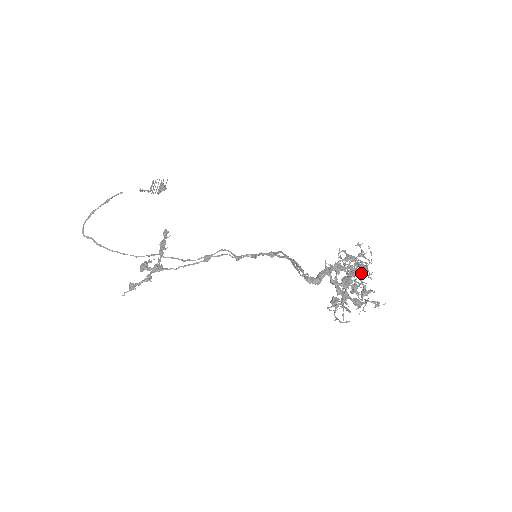
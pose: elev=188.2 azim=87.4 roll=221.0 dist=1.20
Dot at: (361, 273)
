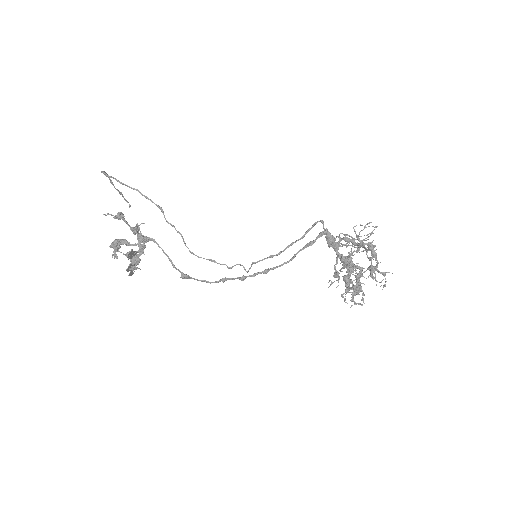
Dot at: (359, 271)
